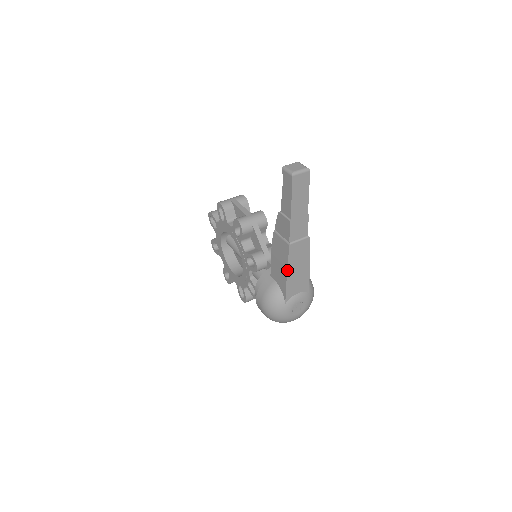
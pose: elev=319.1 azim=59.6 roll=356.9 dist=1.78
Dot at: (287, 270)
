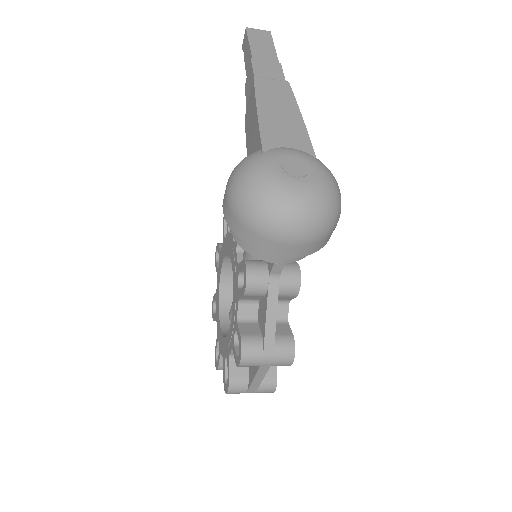
Dot at: (256, 105)
